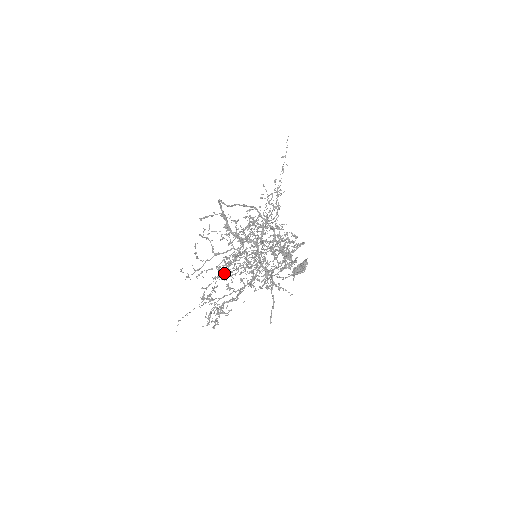
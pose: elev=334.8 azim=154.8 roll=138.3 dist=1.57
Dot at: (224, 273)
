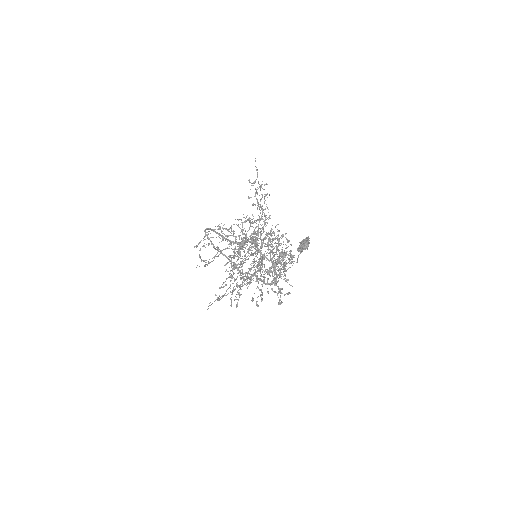
Dot at: occluded
